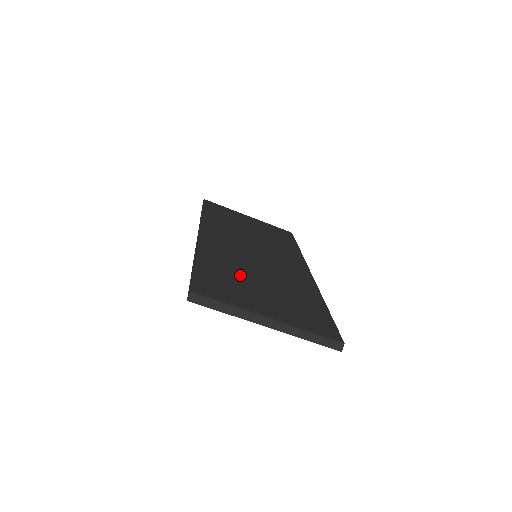
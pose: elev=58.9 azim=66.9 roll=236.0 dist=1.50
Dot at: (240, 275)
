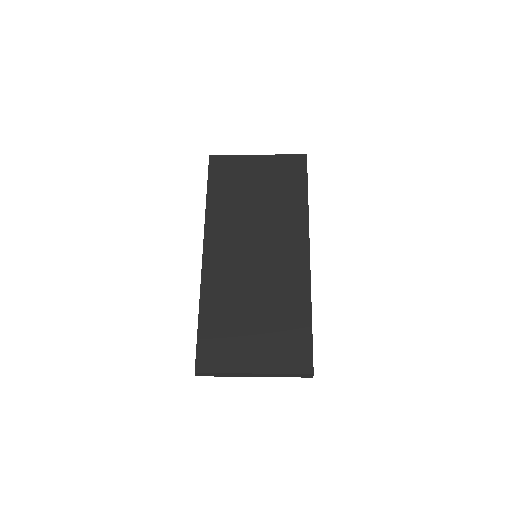
Dot at: (235, 316)
